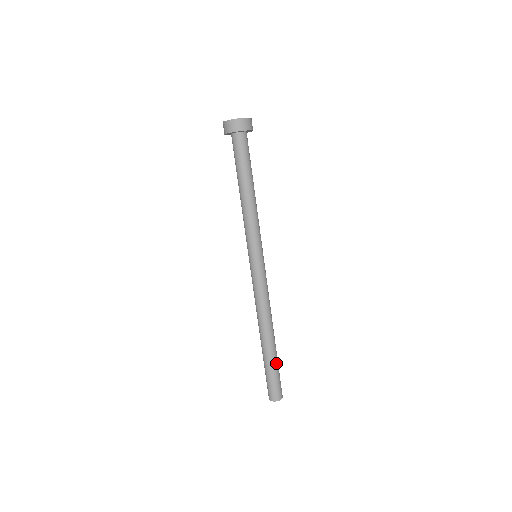
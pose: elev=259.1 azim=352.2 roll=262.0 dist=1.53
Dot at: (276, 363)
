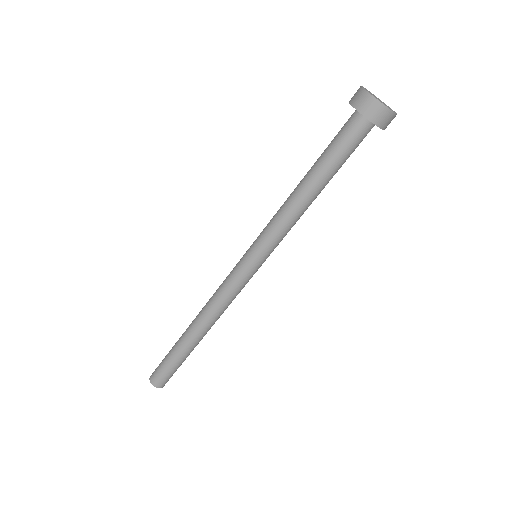
Dot at: occluded
